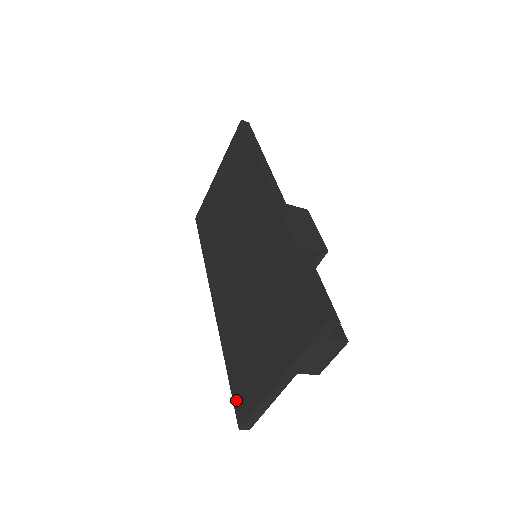
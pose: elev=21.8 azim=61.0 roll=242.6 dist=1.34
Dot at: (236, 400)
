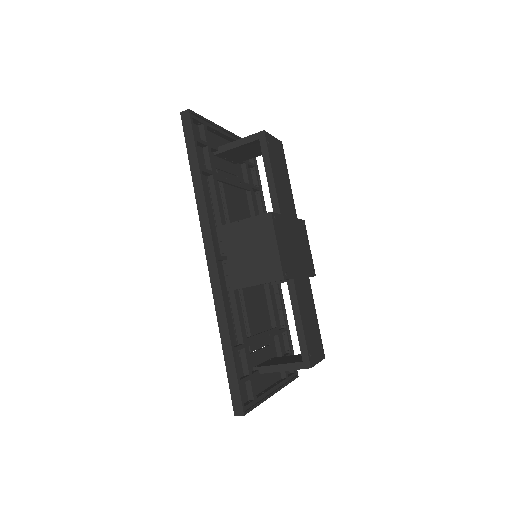
Dot at: occluded
